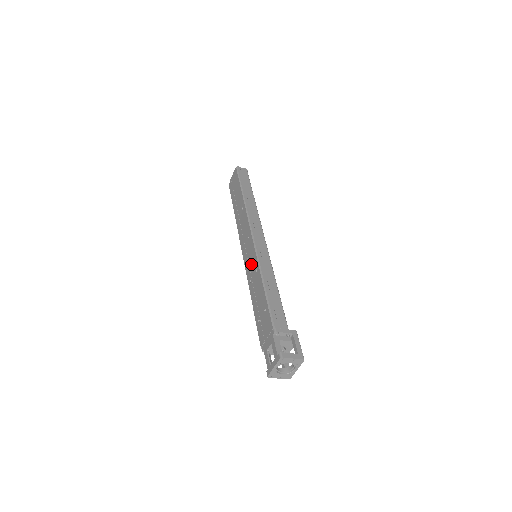
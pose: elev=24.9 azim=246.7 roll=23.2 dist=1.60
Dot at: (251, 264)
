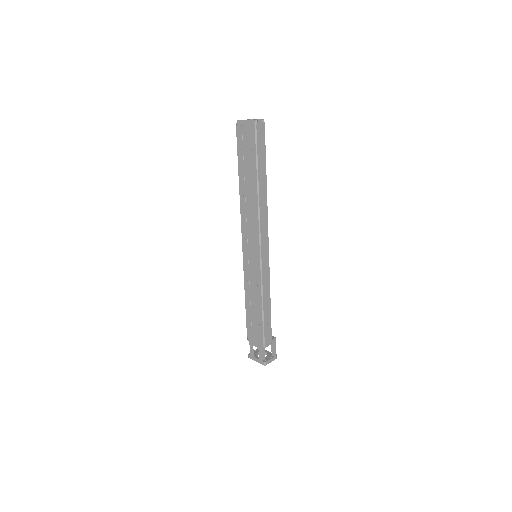
Dot at: (252, 270)
